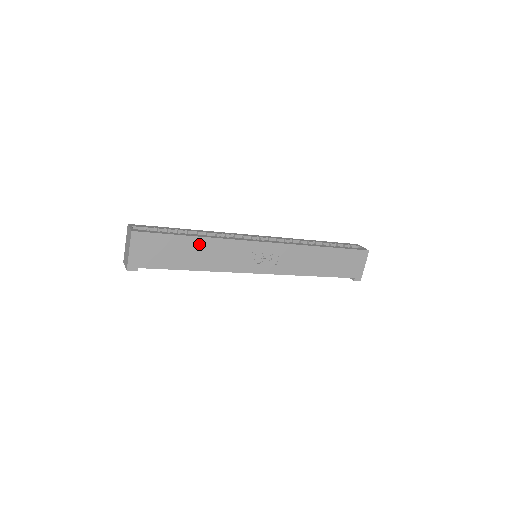
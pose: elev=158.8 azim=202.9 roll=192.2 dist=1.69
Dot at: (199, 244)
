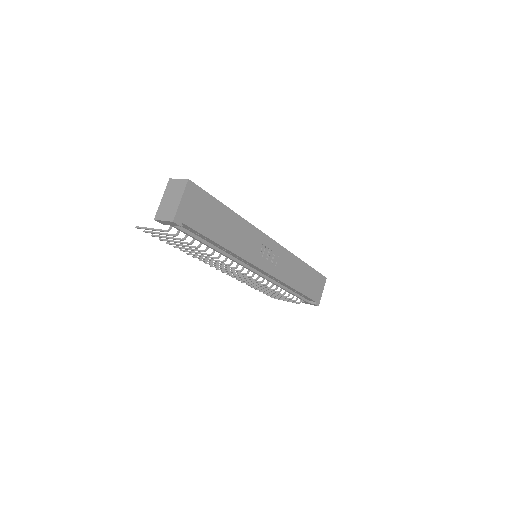
Dot at: (232, 219)
